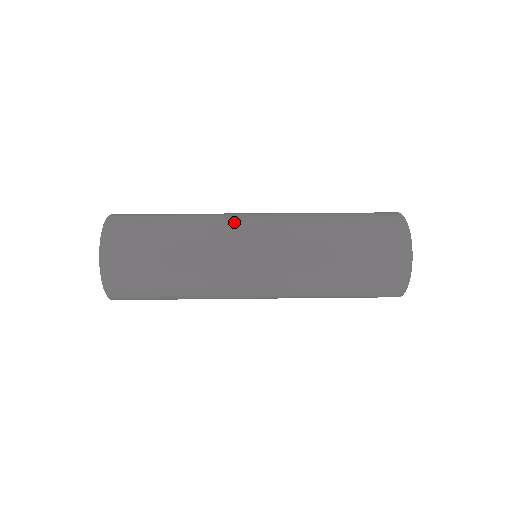
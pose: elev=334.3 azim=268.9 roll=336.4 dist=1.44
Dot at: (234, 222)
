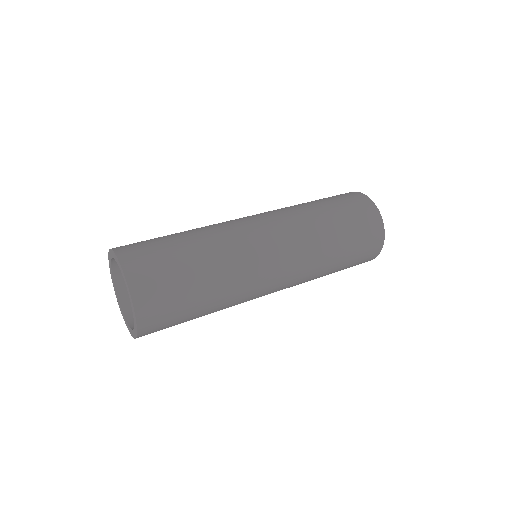
Dot at: (239, 224)
